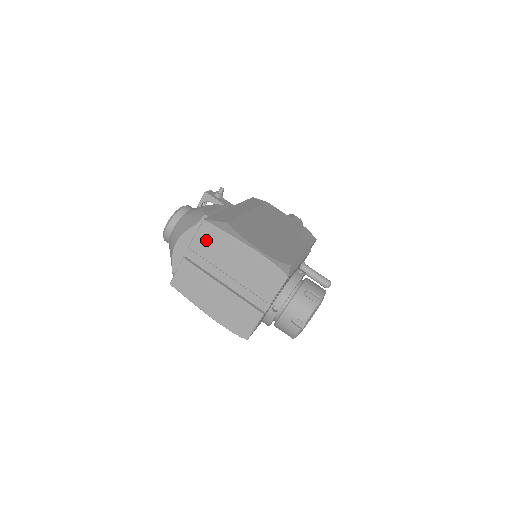
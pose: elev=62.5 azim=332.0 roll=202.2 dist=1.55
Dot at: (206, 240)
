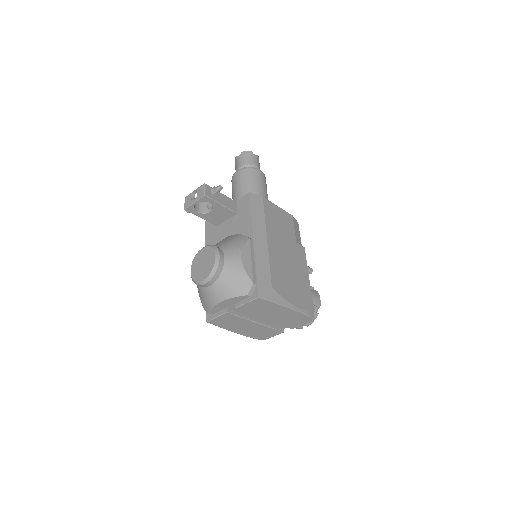
Dot at: (255, 306)
